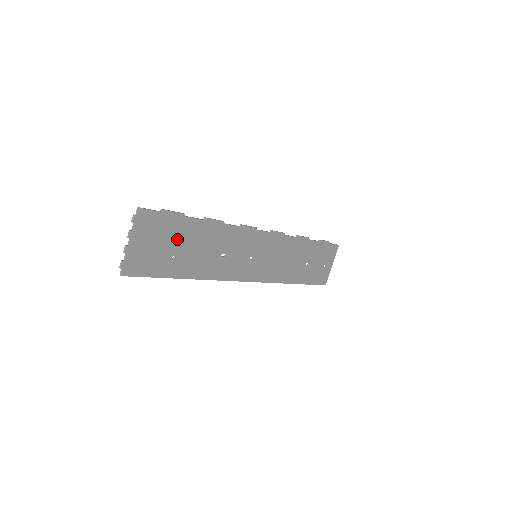
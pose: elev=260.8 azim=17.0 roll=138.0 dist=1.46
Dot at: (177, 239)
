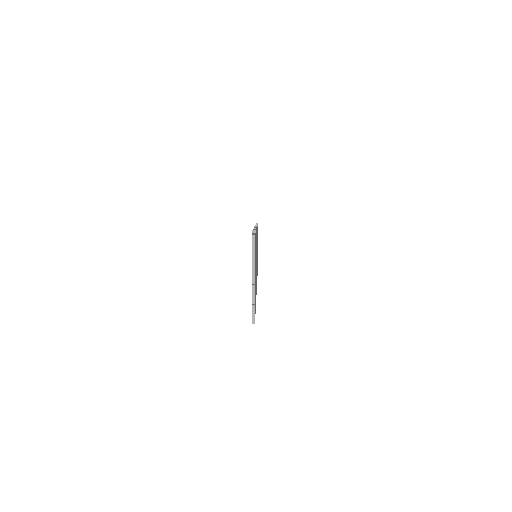
Dot at: occluded
